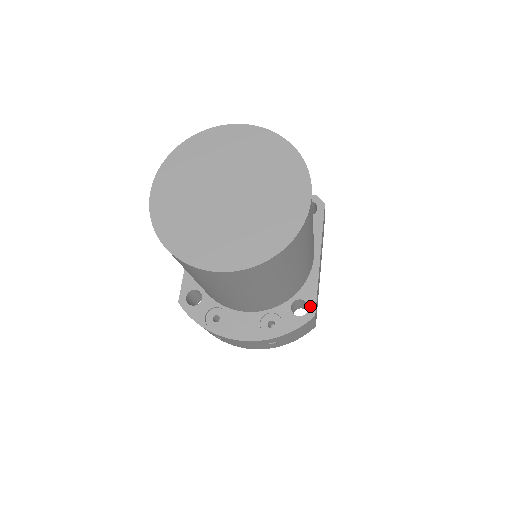
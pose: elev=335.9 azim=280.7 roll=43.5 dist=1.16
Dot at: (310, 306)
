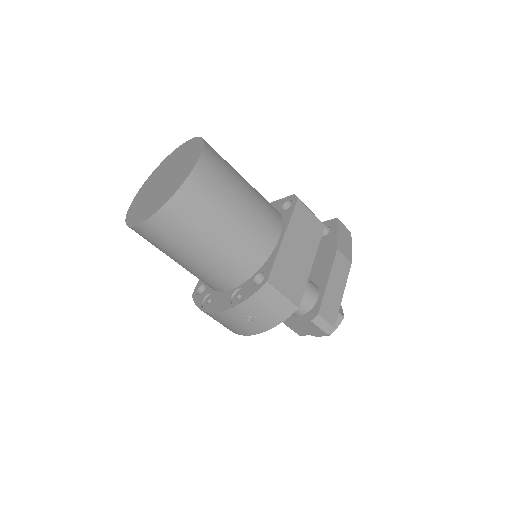
Dot at: (266, 275)
